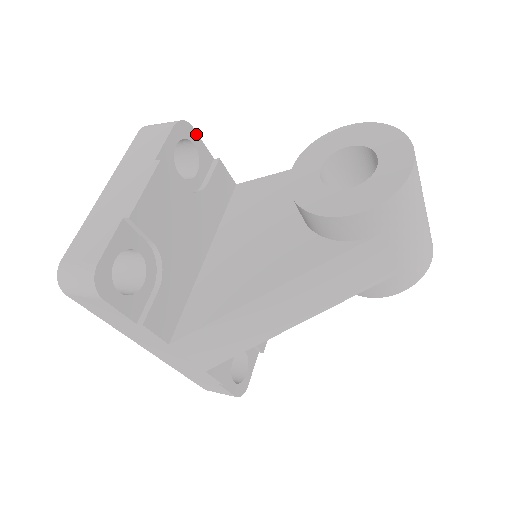
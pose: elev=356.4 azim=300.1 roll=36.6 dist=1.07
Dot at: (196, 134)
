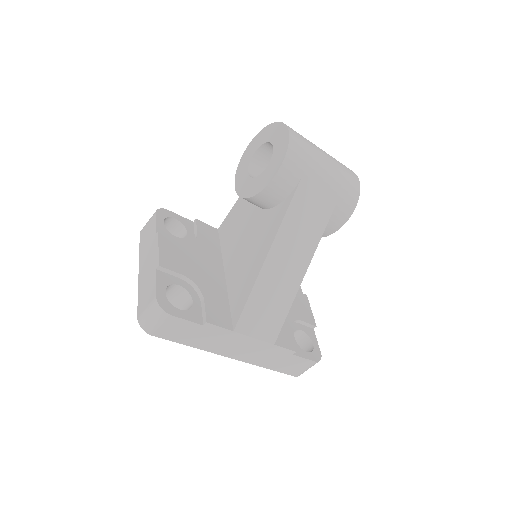
Dot at: (172, 213)
